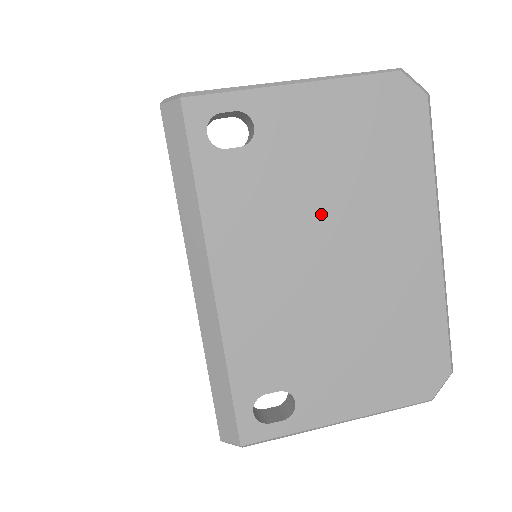
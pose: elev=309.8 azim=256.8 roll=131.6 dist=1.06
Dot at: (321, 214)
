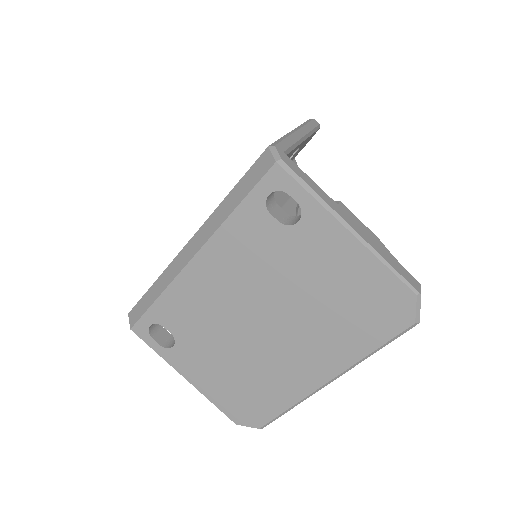
Dot at: (282, 299)
